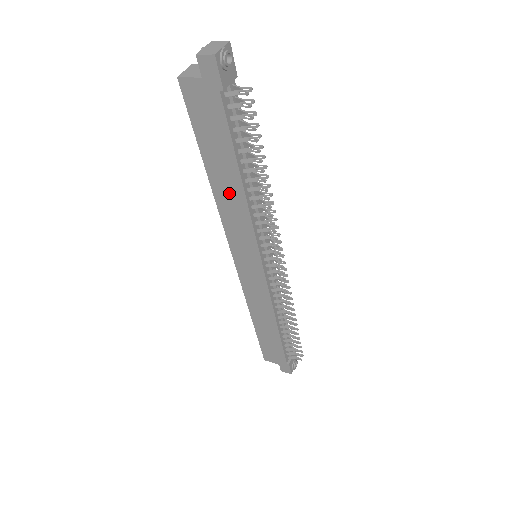
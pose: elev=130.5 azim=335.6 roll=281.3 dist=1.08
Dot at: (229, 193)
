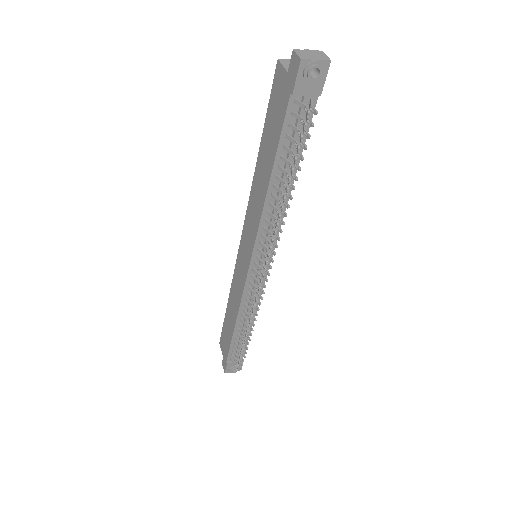
Dot at: (260, 185)
